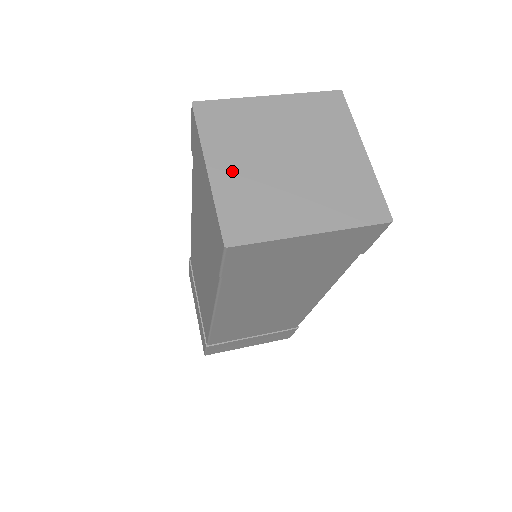
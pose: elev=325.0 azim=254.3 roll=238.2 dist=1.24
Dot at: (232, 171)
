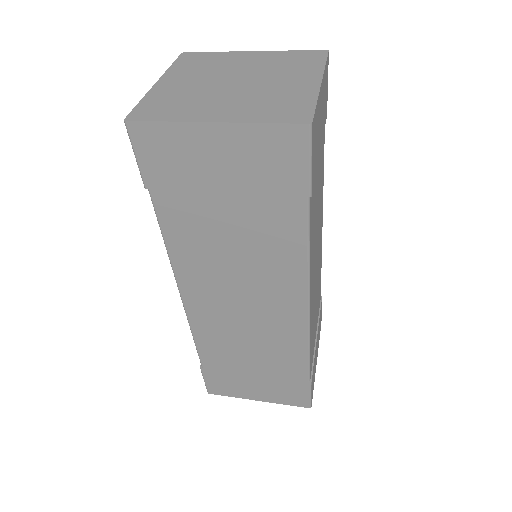
Dot at: (177, 84)
